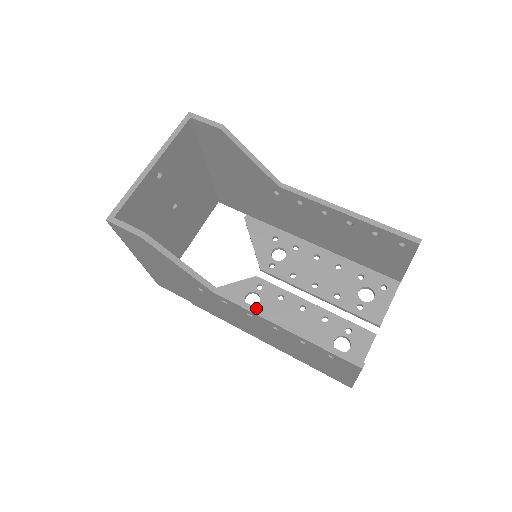
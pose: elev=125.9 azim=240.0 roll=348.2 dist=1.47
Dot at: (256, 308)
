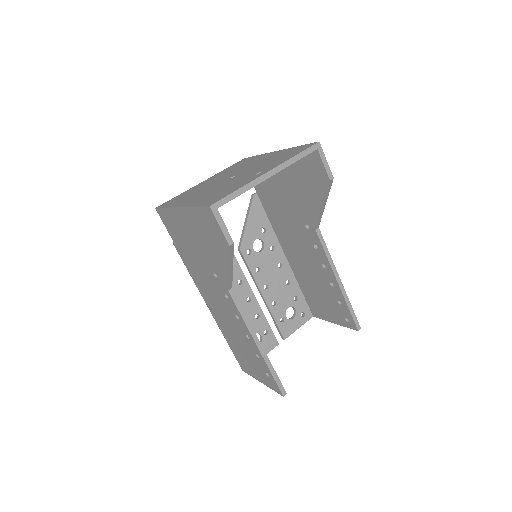
Dot at: (249, 321)
